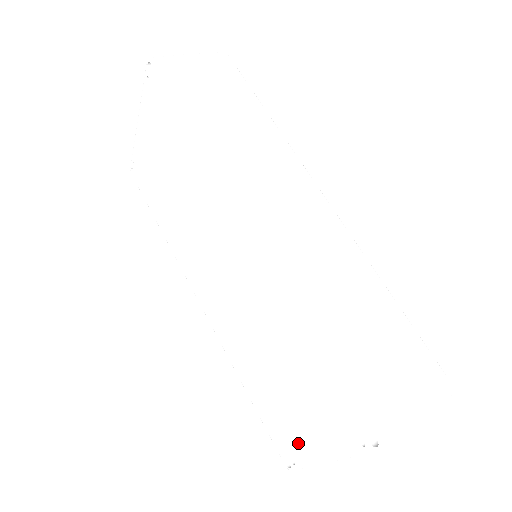
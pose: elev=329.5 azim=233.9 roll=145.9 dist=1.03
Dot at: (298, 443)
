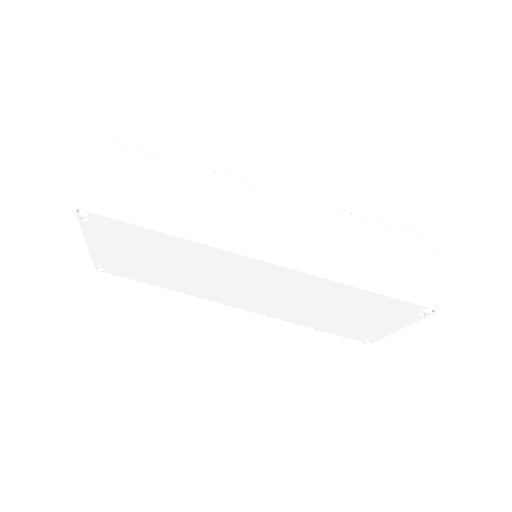
Dot at: (372, 332)
